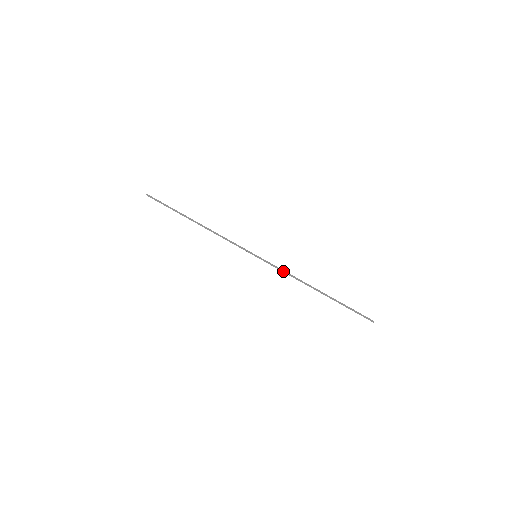
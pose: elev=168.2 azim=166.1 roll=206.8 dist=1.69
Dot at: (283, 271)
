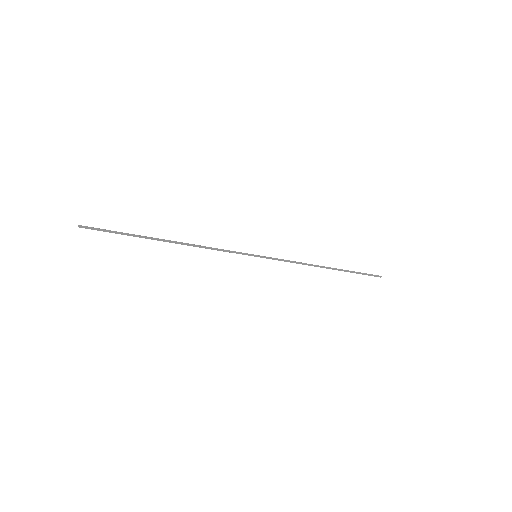
Dot at: (290, 261)
